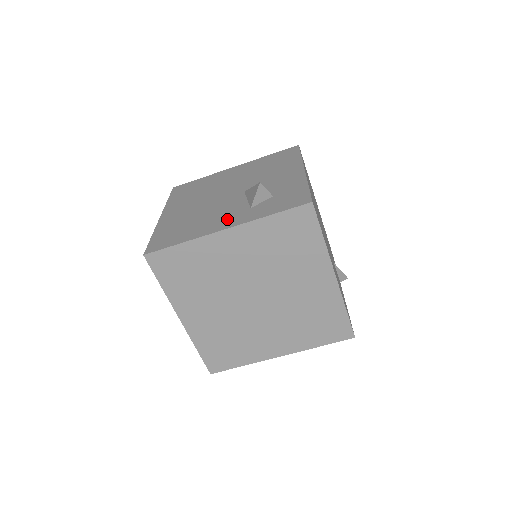
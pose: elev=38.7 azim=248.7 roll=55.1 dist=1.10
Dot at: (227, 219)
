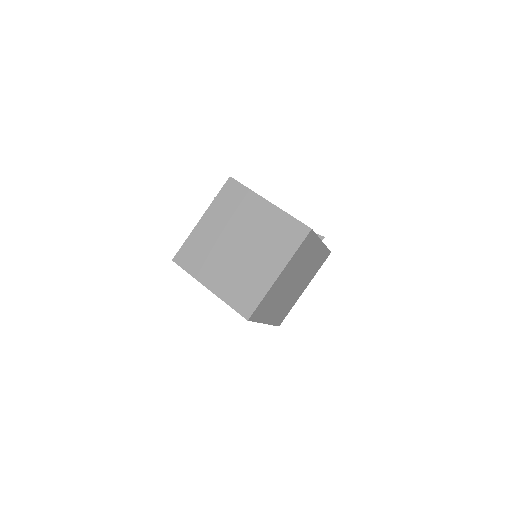
Dot at: occluded
